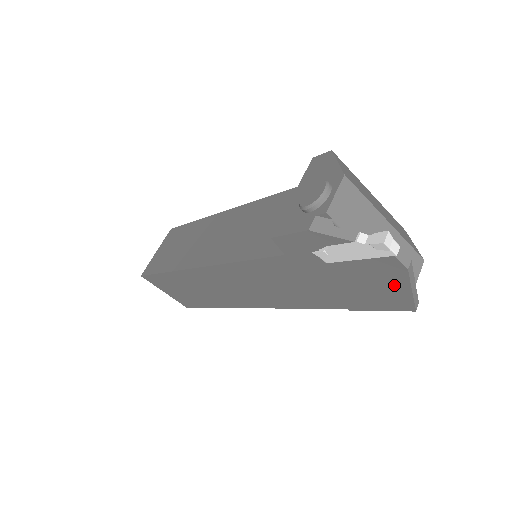
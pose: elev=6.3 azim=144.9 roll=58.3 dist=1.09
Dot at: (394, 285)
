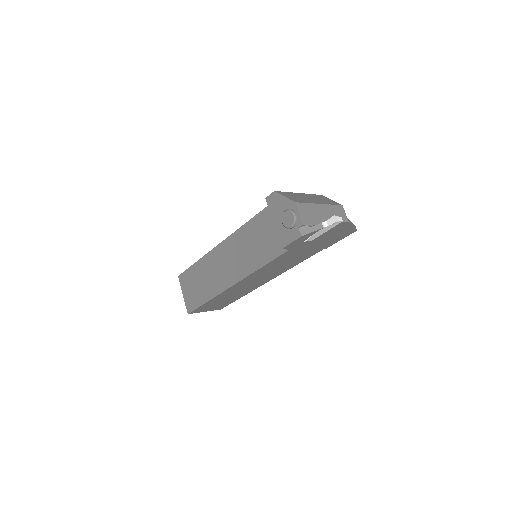
Dot at: (345, 229)
